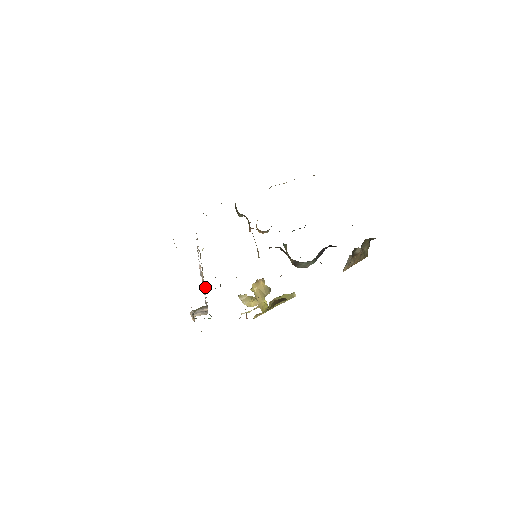
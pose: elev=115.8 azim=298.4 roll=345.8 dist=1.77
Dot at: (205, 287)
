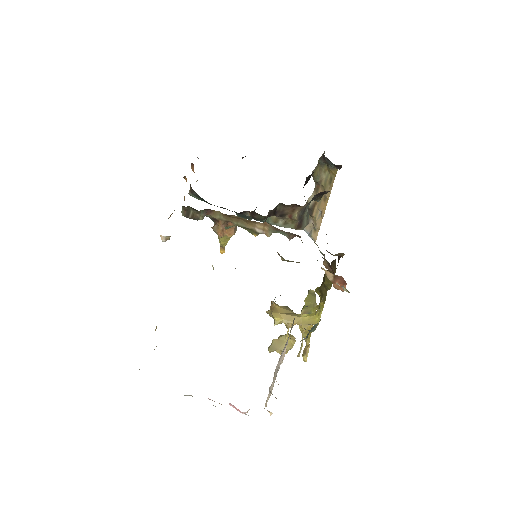
Dot at: occluded
